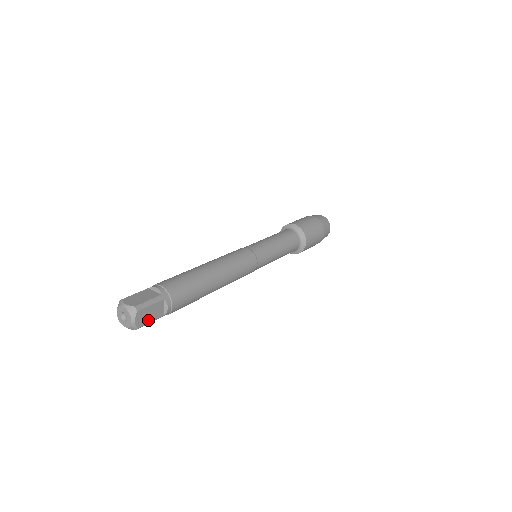
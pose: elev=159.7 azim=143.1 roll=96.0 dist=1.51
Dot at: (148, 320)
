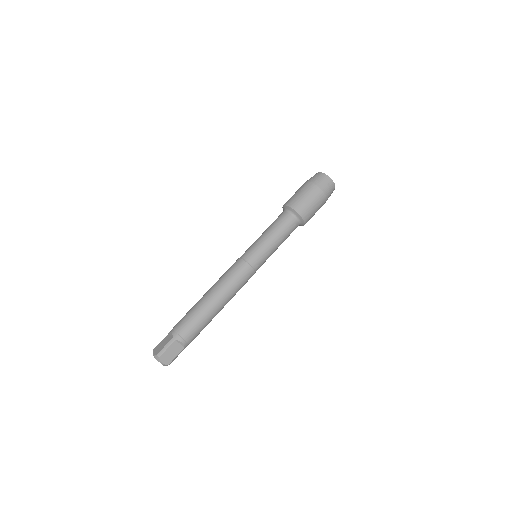
Dot at: occluded
